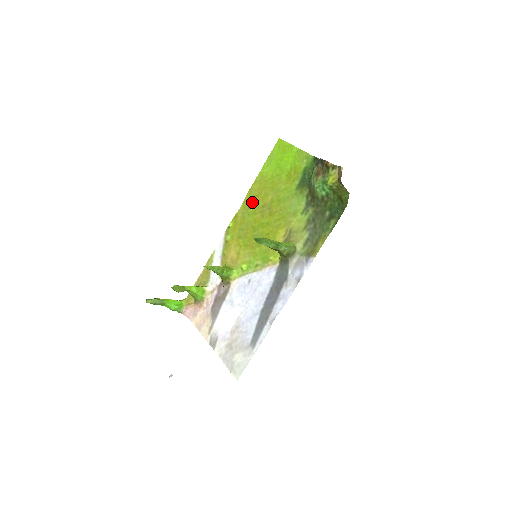
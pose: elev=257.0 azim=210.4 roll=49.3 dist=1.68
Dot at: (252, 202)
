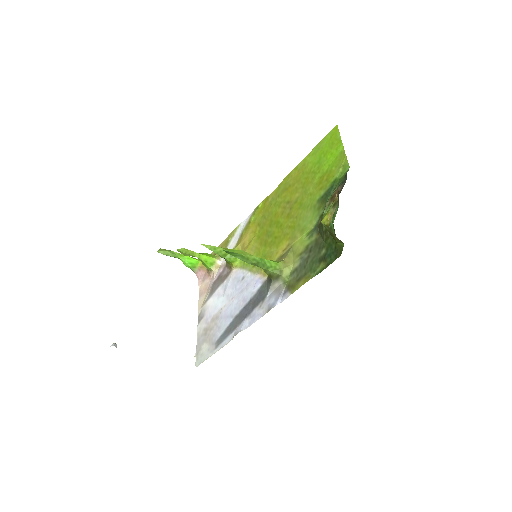
Dot at: (283, 191)
